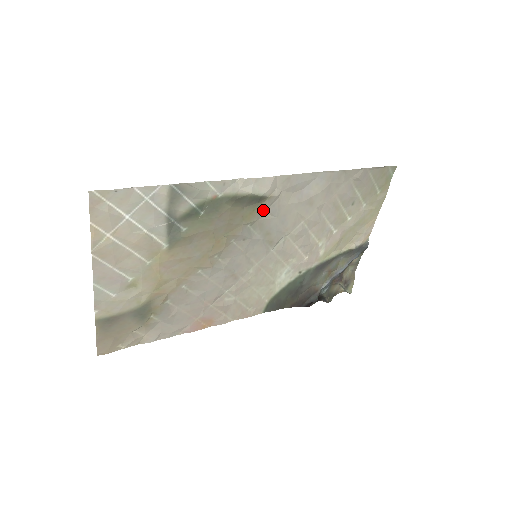
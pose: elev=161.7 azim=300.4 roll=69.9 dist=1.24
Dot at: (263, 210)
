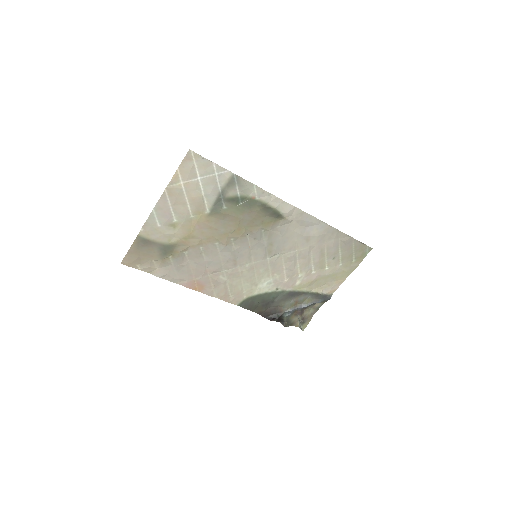
Dot at: (277, 225)
